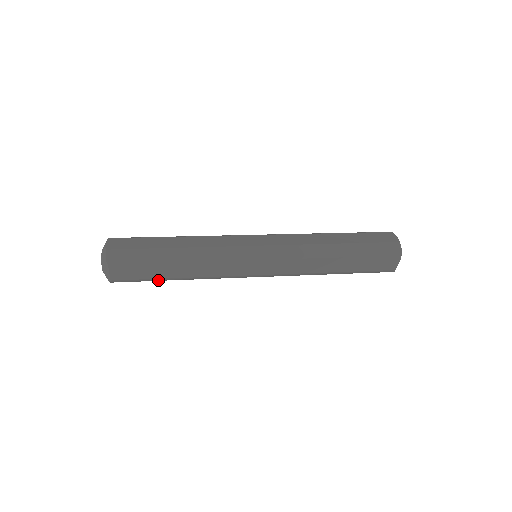
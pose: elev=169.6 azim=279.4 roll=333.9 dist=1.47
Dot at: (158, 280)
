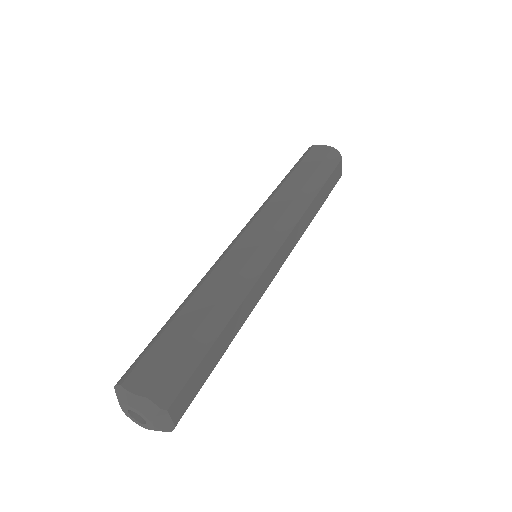
Dot at: occluded
